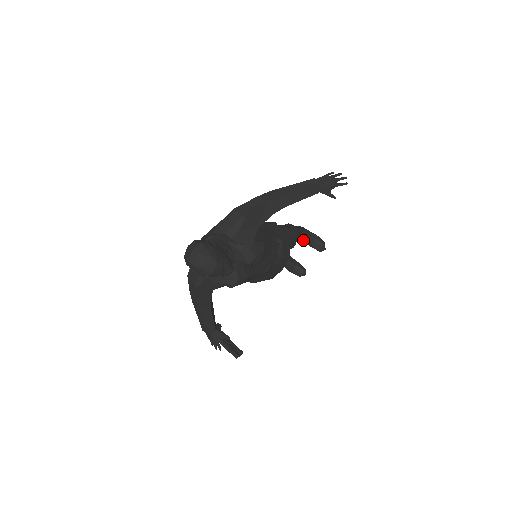
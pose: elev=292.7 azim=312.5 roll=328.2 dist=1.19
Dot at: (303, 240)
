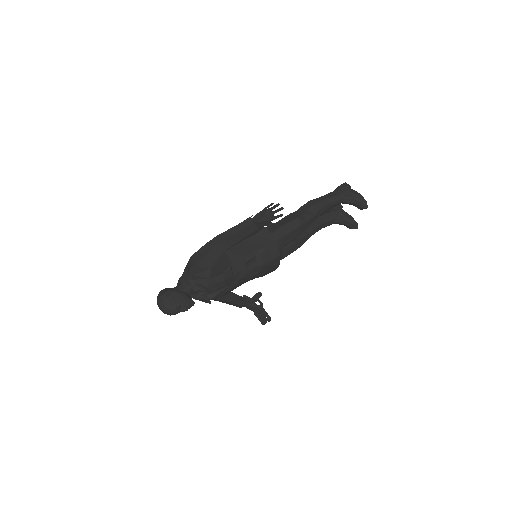
Dot at: occluded
